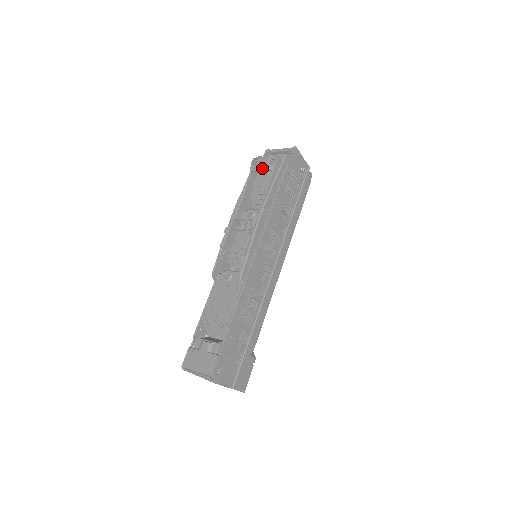
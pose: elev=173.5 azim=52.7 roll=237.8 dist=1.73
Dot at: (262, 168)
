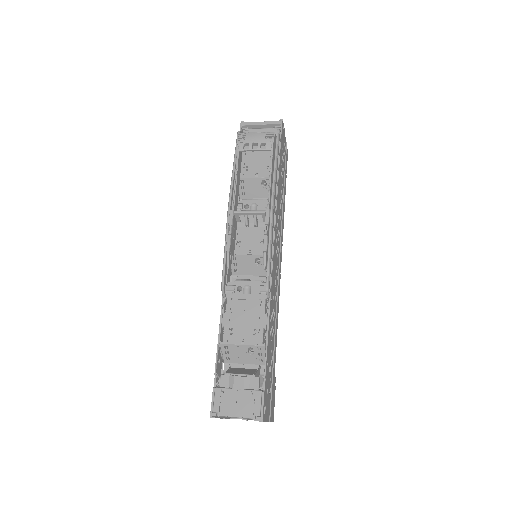
Dot at: occluded
